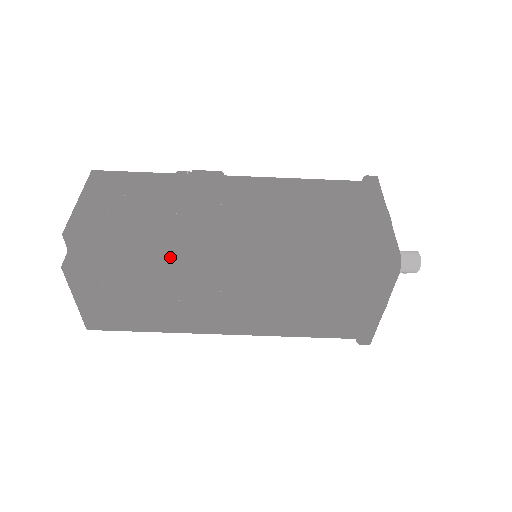
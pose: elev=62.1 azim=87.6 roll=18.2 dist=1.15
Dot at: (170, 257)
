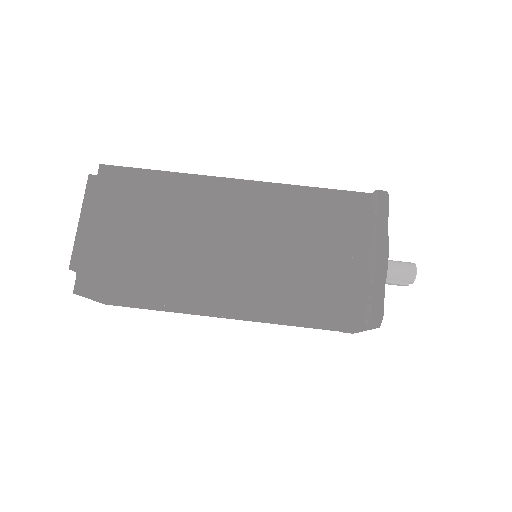
Dot at: occluded
